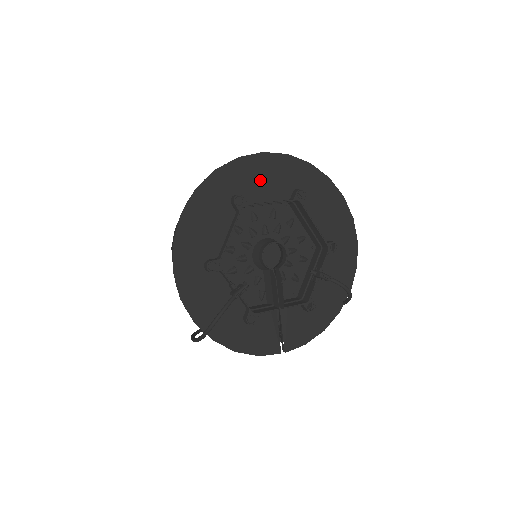
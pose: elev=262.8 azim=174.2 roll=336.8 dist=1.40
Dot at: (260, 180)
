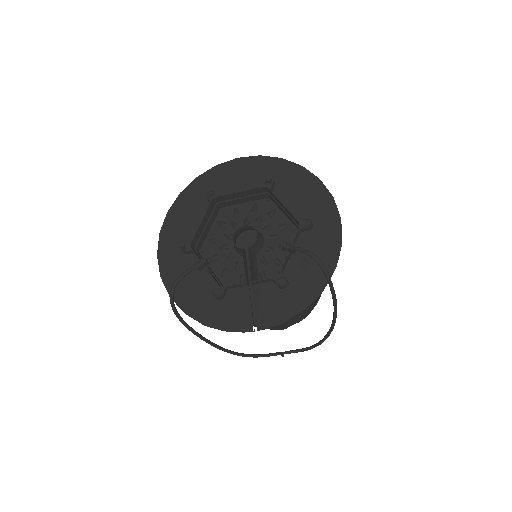
Dot at: (234, 179)
